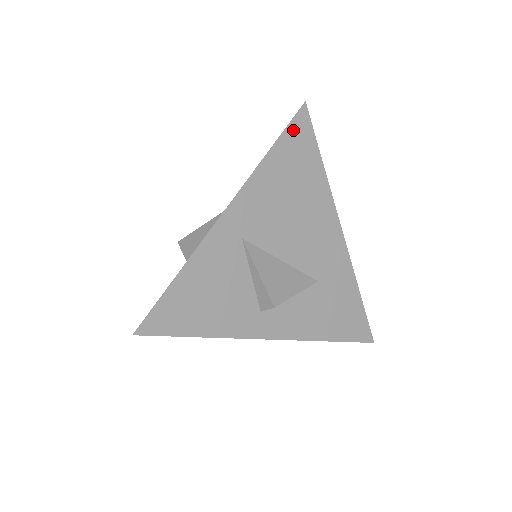
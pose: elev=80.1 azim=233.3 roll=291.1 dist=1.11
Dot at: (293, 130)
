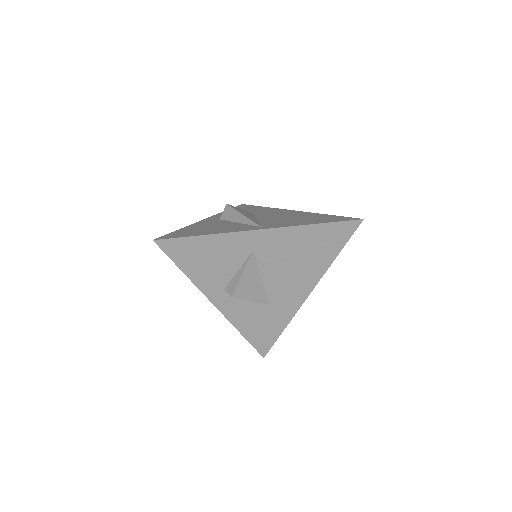
Dot at: (340, 226)
